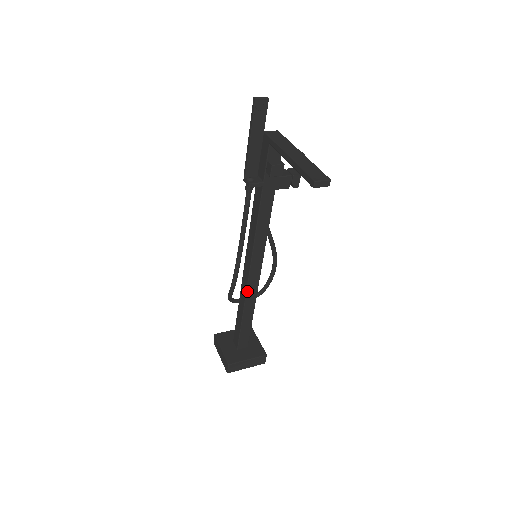
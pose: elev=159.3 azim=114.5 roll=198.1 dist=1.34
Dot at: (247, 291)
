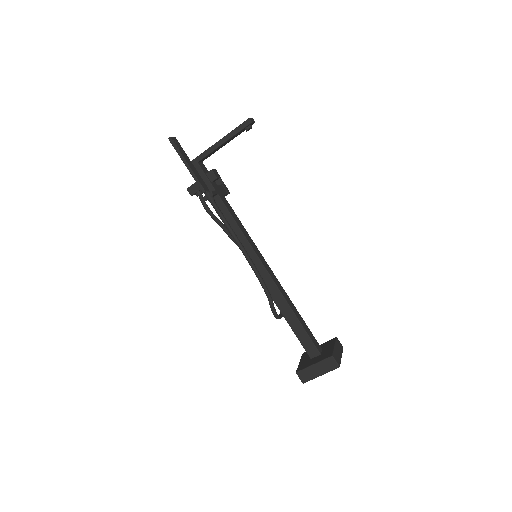
Dot at: (278, 287)
